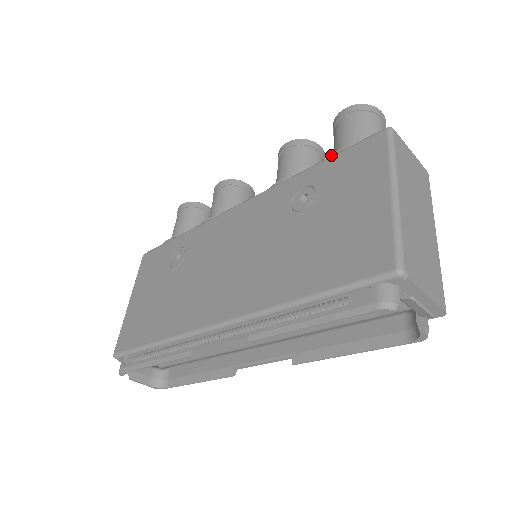
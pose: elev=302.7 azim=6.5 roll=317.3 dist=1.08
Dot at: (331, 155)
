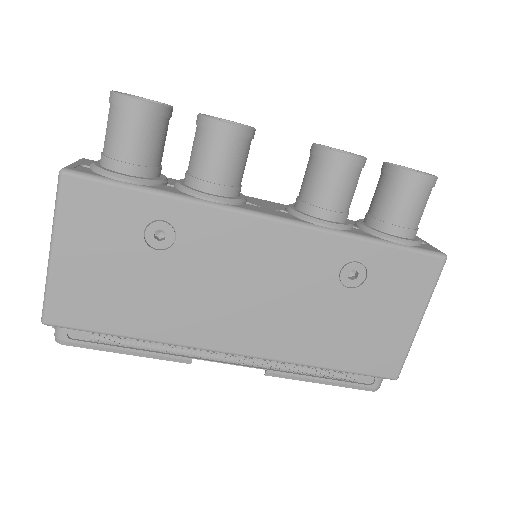
Dot at: (393, 240)
